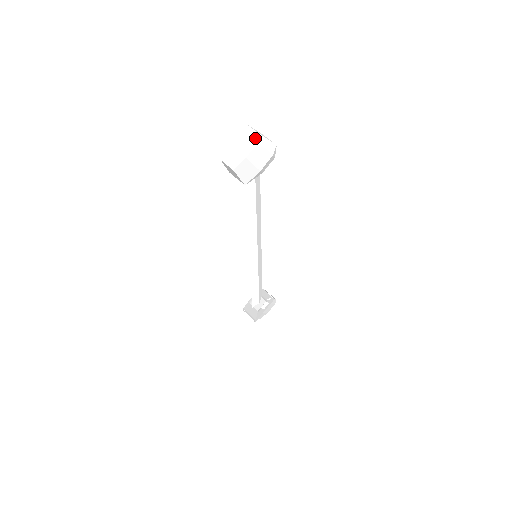
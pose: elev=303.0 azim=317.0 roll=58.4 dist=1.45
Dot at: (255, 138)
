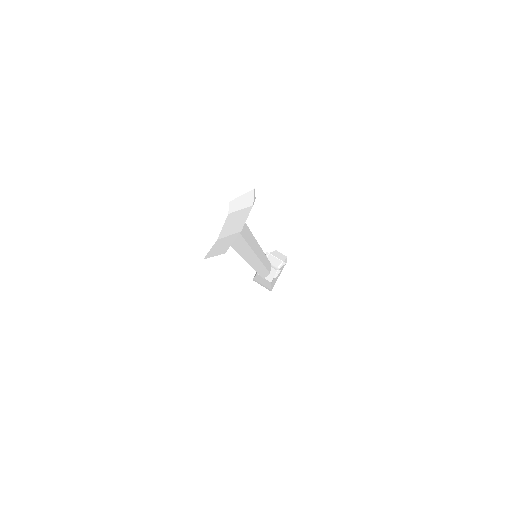
Dot at: (221, 208)
